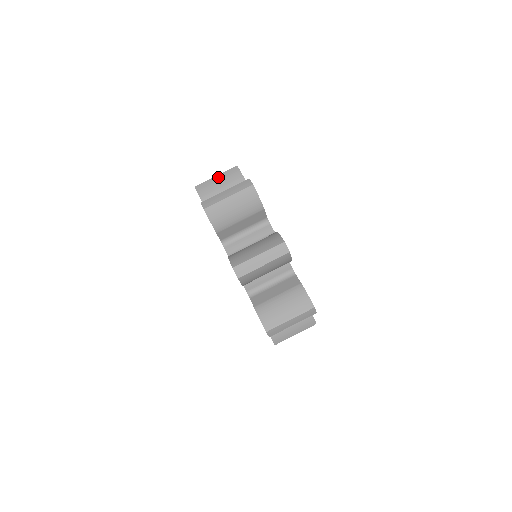
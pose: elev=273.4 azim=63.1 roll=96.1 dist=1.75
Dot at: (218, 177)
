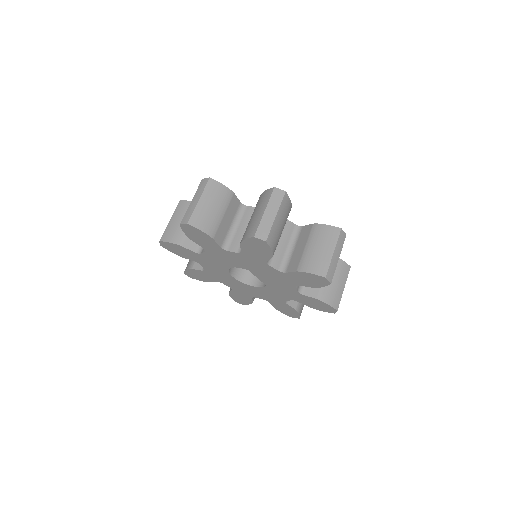
Dot at: occluded
